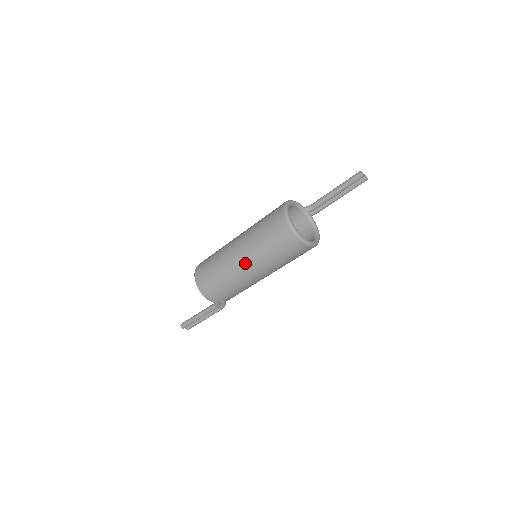
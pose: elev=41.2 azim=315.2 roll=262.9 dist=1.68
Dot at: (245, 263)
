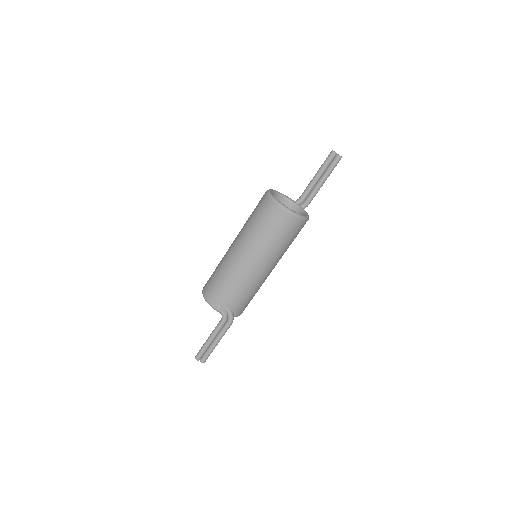
Dot at: (239, 251)
